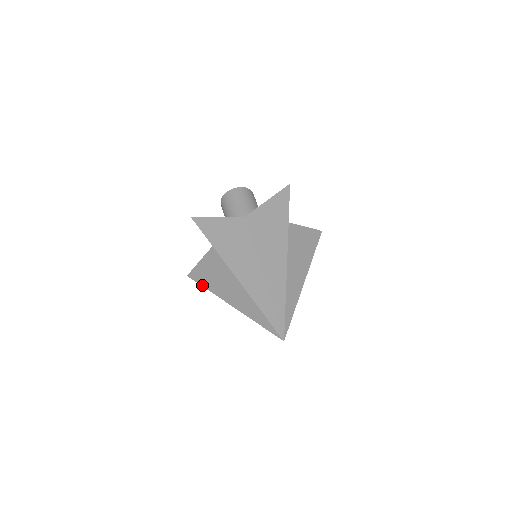
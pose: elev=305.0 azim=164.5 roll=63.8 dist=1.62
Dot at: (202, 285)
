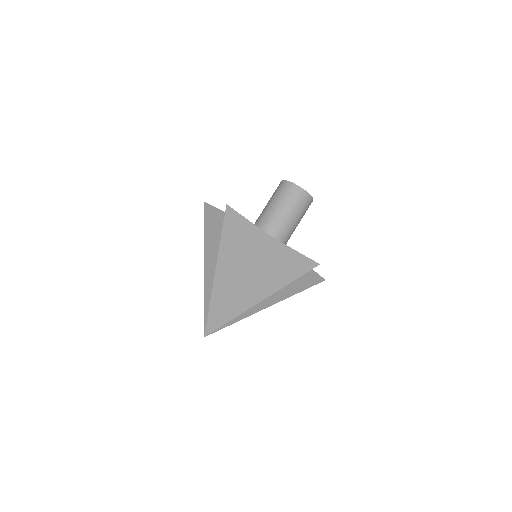
Dot at: (204, 225)
